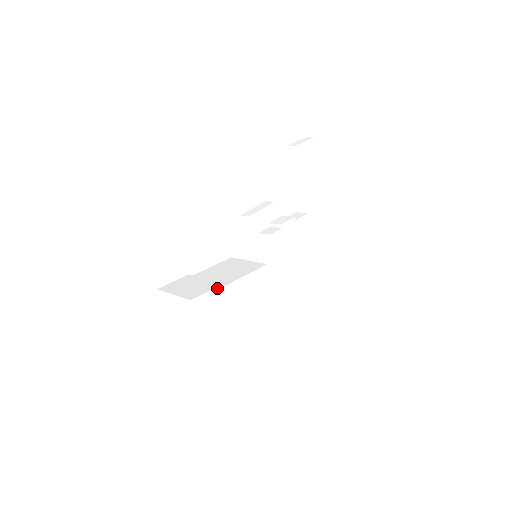
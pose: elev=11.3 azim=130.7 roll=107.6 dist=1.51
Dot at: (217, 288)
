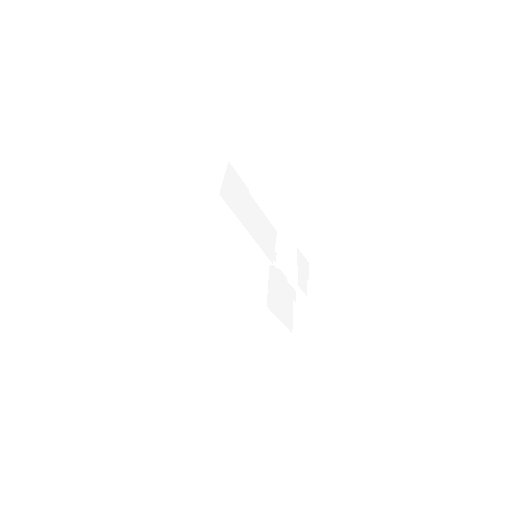
Dot at: (245, 186)
